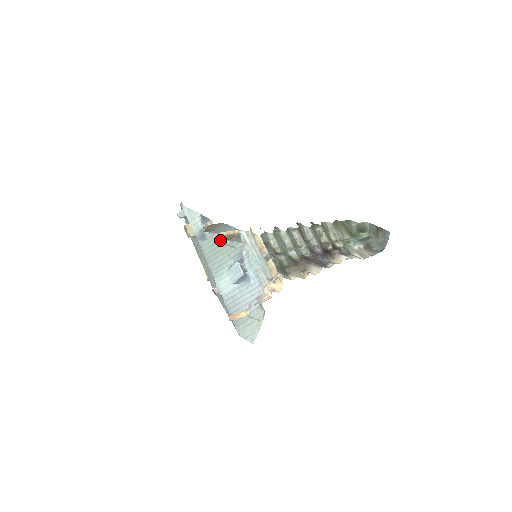
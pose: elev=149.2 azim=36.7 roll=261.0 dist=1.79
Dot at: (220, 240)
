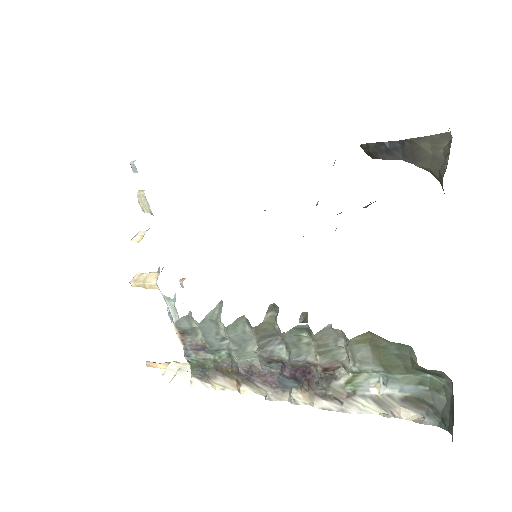
Dot at: occluded
